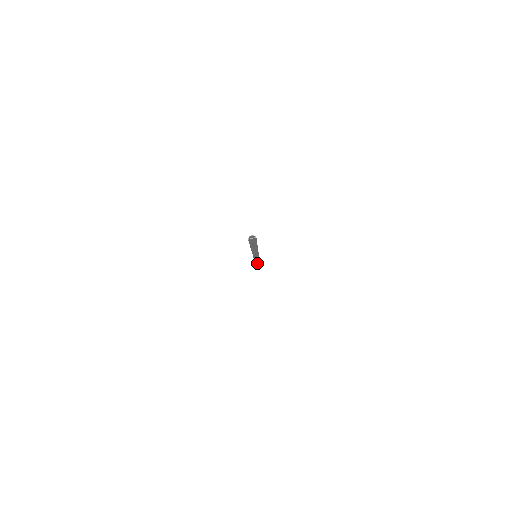
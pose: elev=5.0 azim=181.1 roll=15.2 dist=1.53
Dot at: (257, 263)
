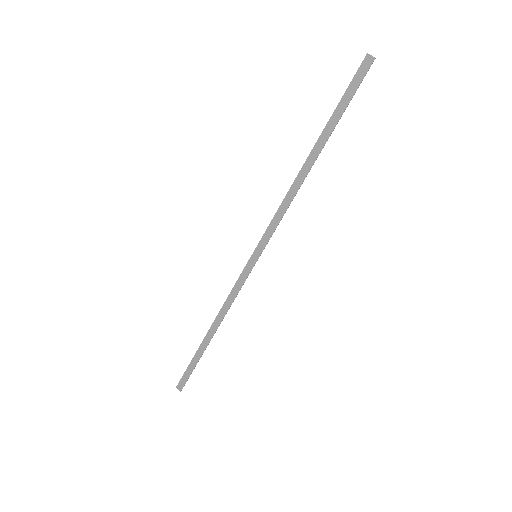
Dot at: (203, 347)
